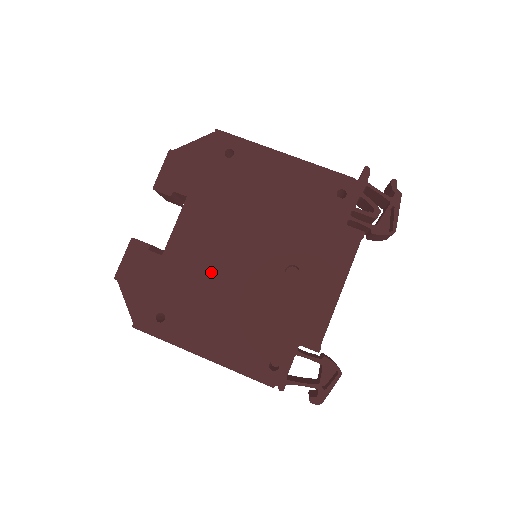
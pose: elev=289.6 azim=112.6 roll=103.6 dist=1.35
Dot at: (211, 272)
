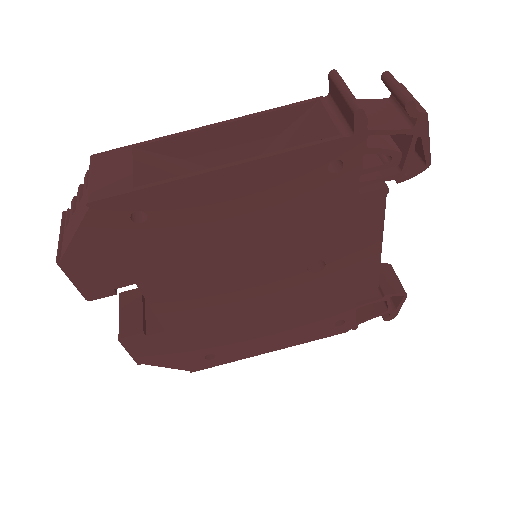
Dot at: (228, 313)
